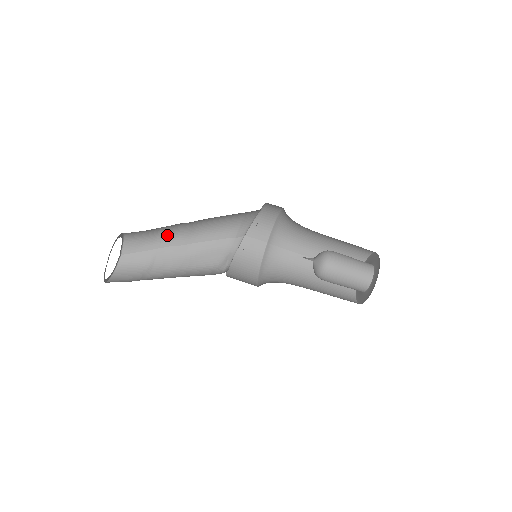
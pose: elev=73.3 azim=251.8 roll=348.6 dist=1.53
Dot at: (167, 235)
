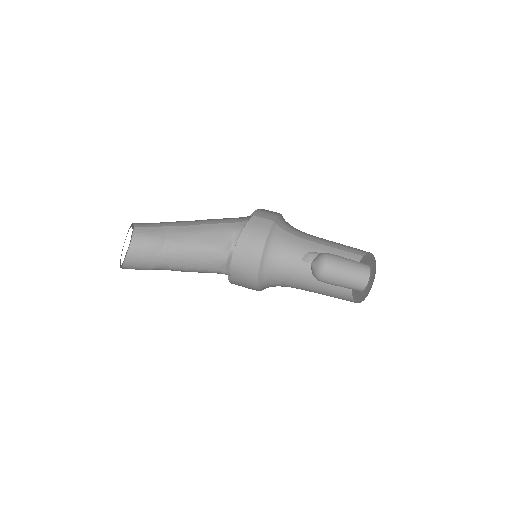
Dot at: occluded
